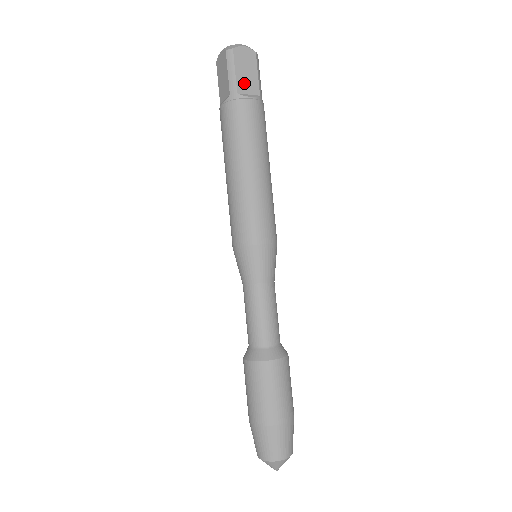
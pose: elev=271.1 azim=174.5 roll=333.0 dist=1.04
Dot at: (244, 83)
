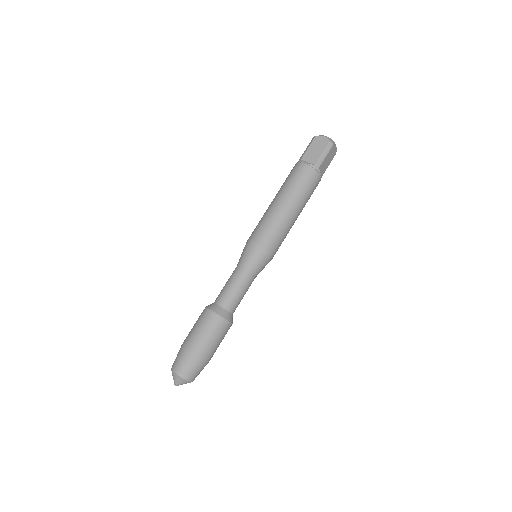
Dot at: (324, 165)
